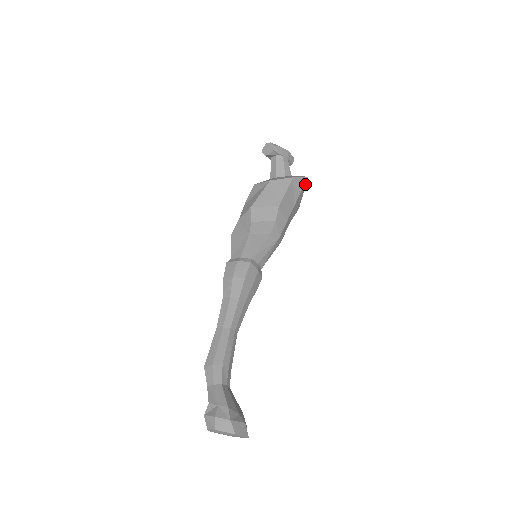
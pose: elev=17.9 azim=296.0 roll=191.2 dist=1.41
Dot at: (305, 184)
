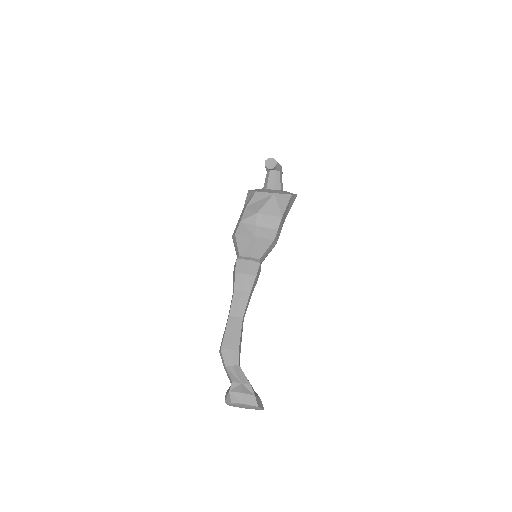
Dot at: (294, 200)
